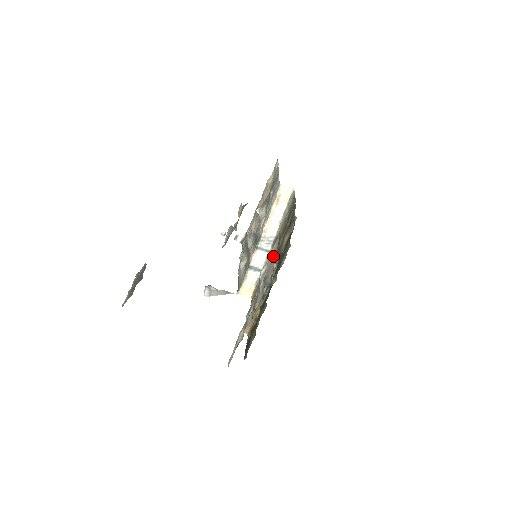
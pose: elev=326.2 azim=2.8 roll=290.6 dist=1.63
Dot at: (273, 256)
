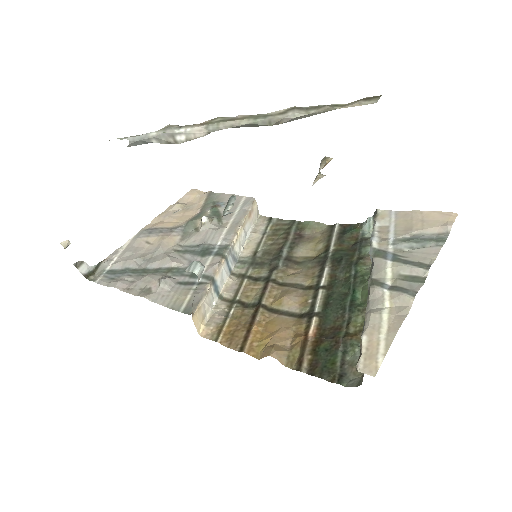
Dot at: (401, 221)
